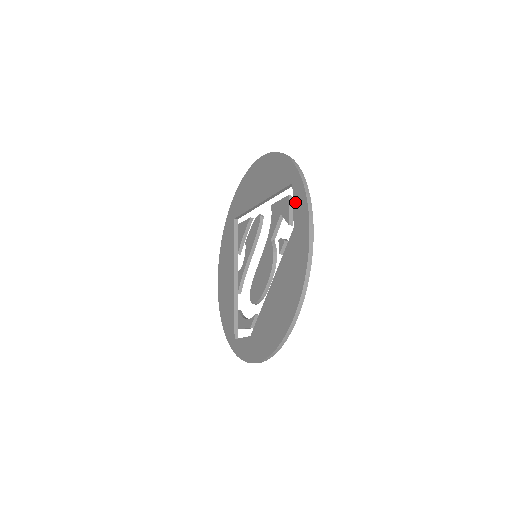
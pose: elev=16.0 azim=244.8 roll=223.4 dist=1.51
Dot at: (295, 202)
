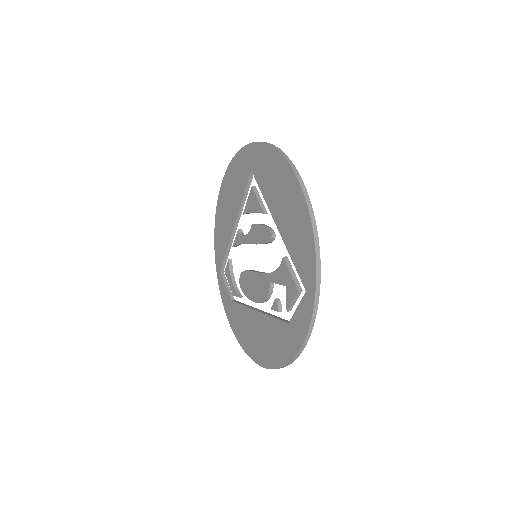
Dot at: (299, 311)
